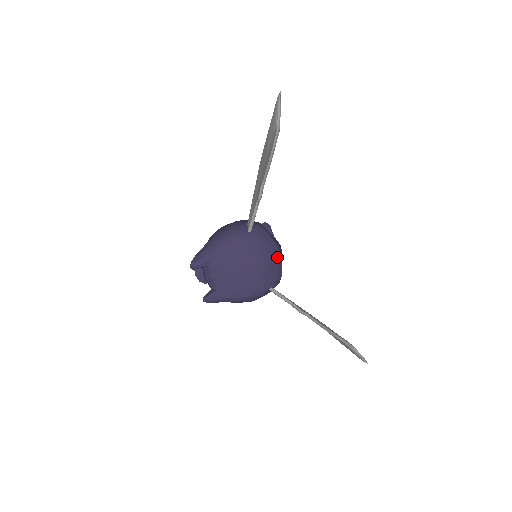
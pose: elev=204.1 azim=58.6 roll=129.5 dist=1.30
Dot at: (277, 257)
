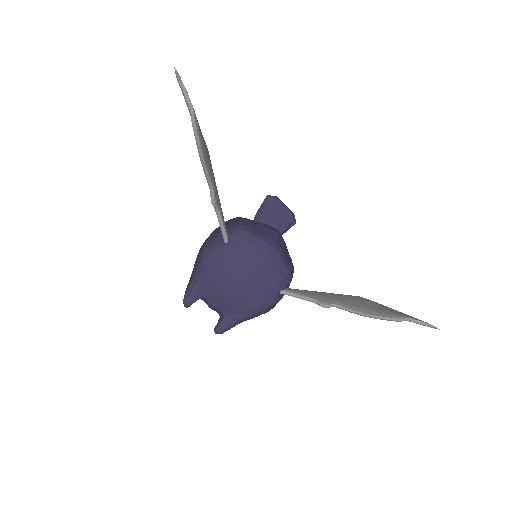
Dot at: (271, 256)
